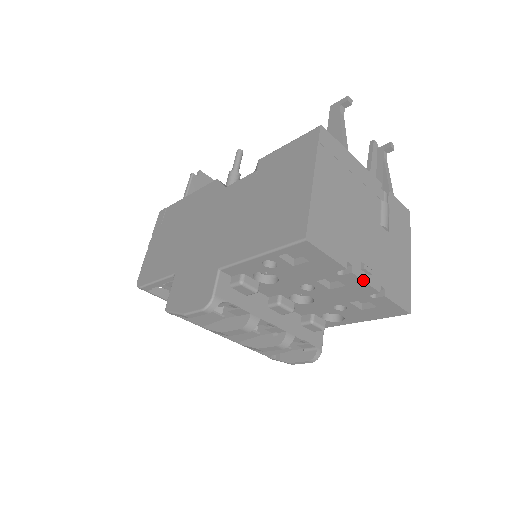
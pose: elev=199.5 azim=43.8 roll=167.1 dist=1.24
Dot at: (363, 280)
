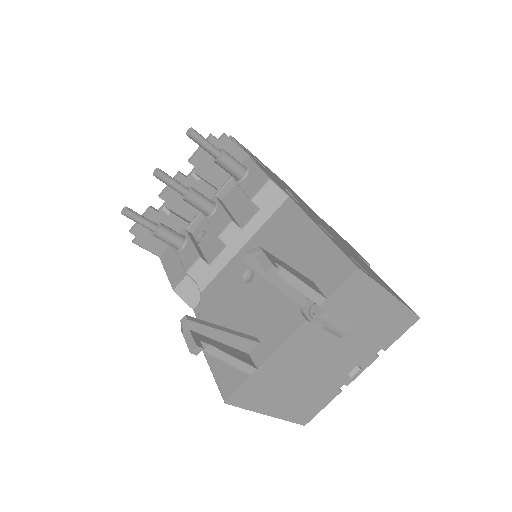
Dot at: occluded
